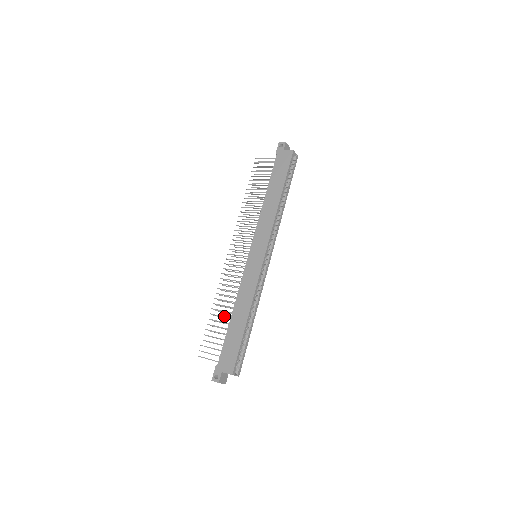
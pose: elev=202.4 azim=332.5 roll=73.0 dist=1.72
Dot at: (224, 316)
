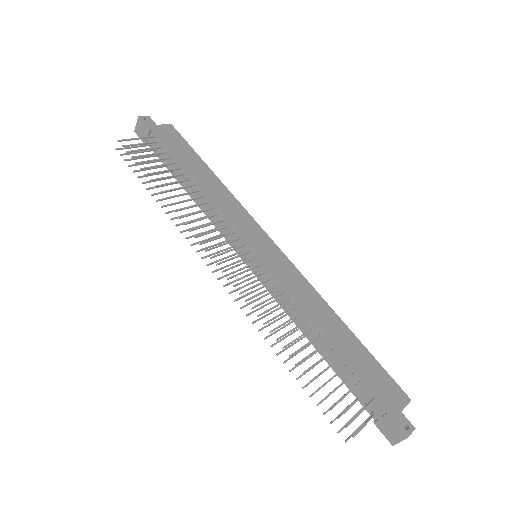
Dot at: (316, 349)
